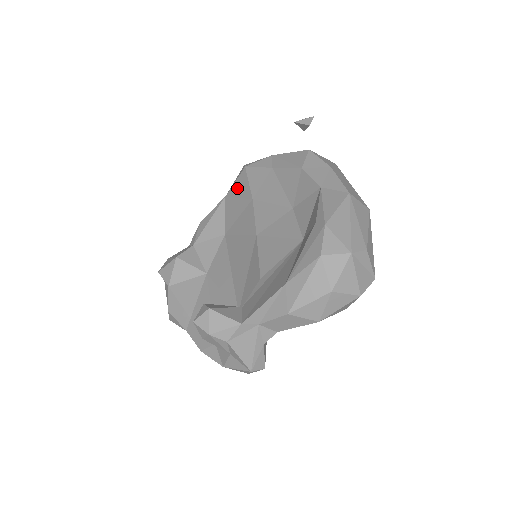
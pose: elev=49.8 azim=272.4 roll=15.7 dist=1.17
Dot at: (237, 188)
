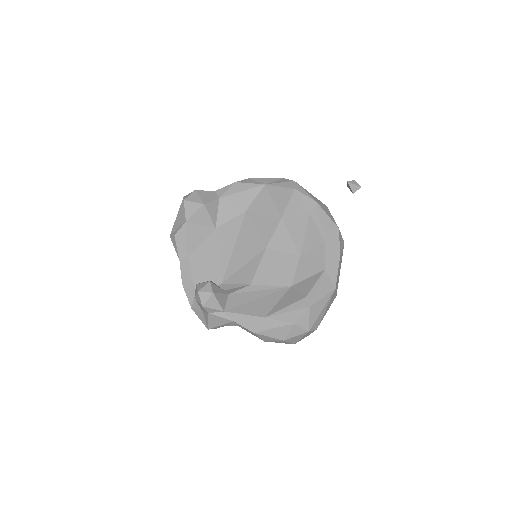
Dot at: (278, 193)
